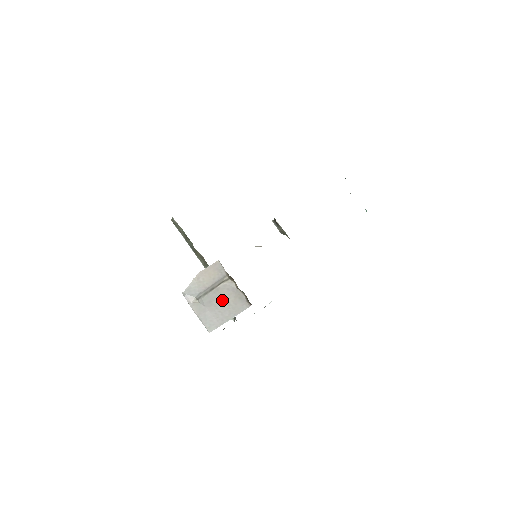
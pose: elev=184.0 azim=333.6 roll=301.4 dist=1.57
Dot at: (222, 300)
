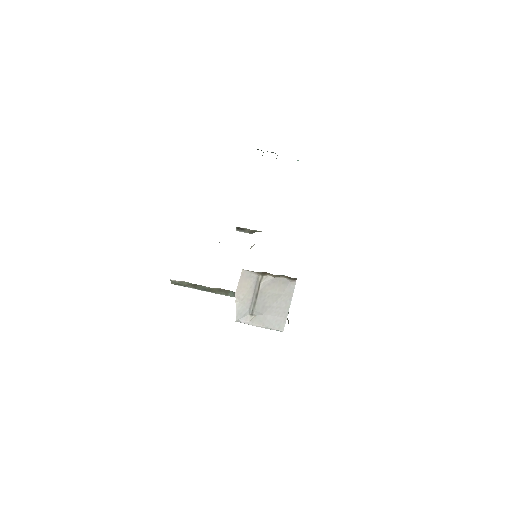
Dot at: (271, 297)
